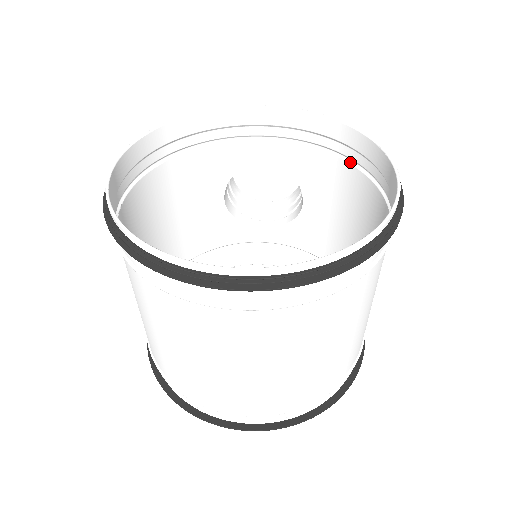
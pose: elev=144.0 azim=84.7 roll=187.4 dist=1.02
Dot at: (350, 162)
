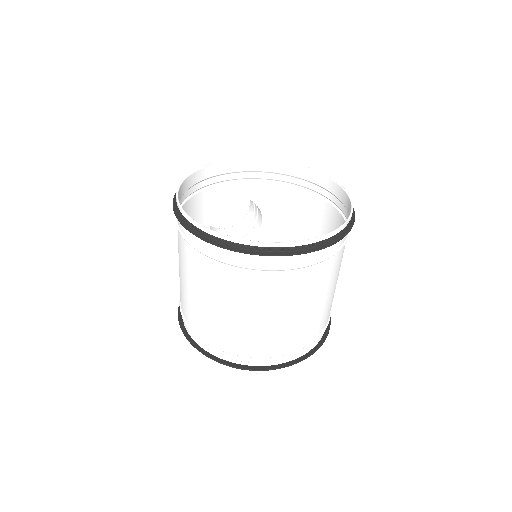
Dot at: (297, 187)
